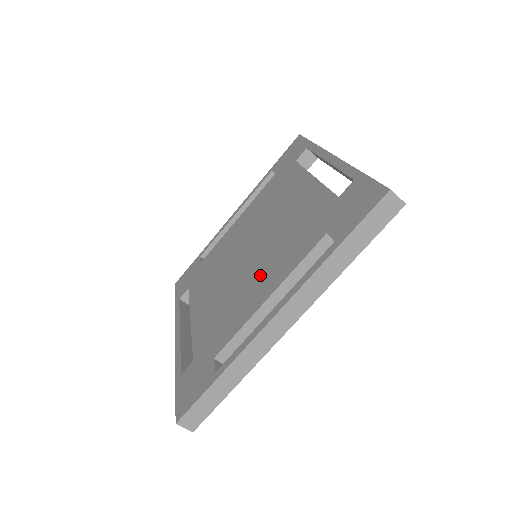
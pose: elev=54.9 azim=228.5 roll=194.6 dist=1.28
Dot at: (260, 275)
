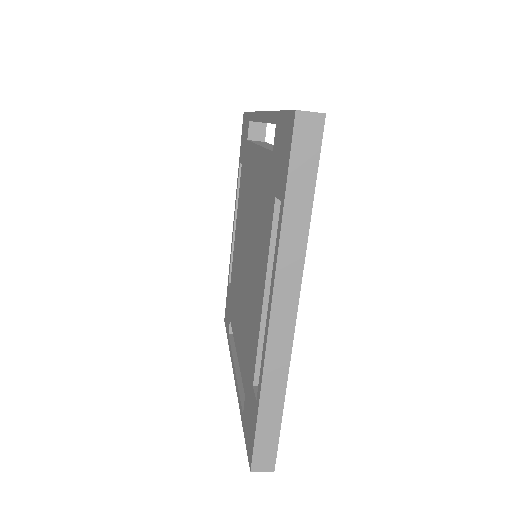
Dot at: (255, 276)
